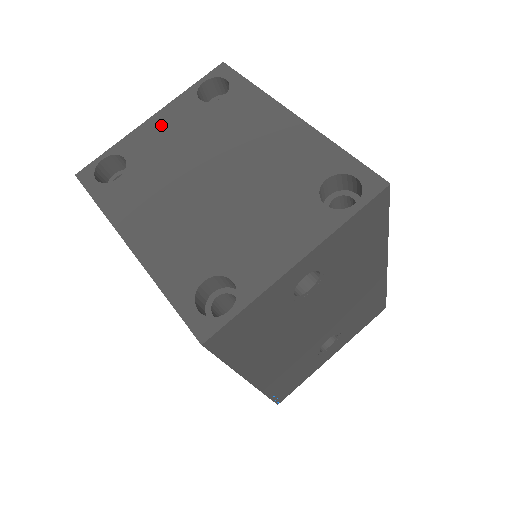
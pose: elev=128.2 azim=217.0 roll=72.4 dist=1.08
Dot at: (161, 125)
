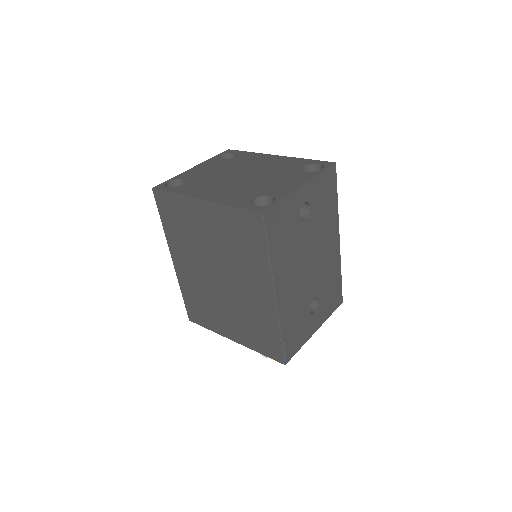
Dot at: (201, 168)
